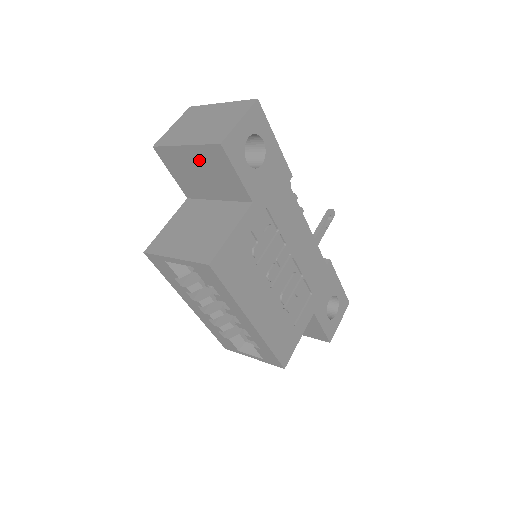
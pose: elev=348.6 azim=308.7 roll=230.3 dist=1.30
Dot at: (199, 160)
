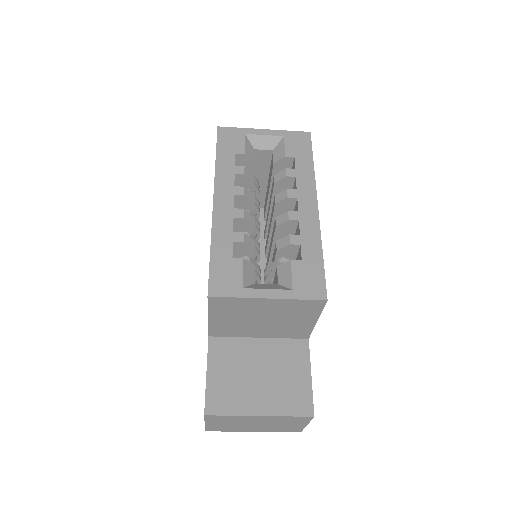
Dot at: occluded
